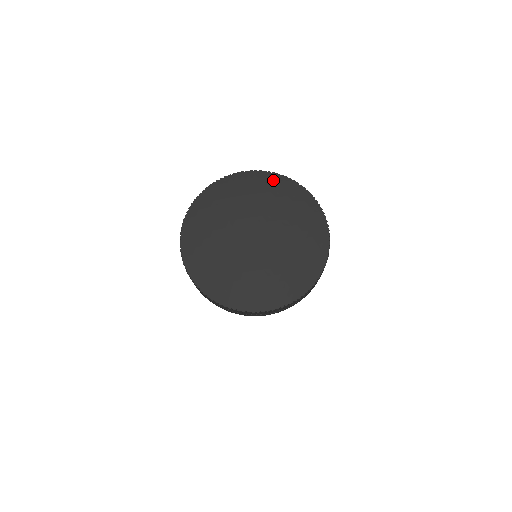
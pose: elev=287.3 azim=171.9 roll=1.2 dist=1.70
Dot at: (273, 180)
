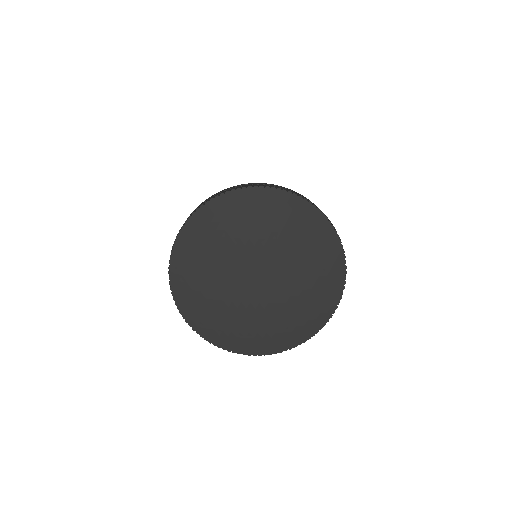
Dot at: (211, 215)
